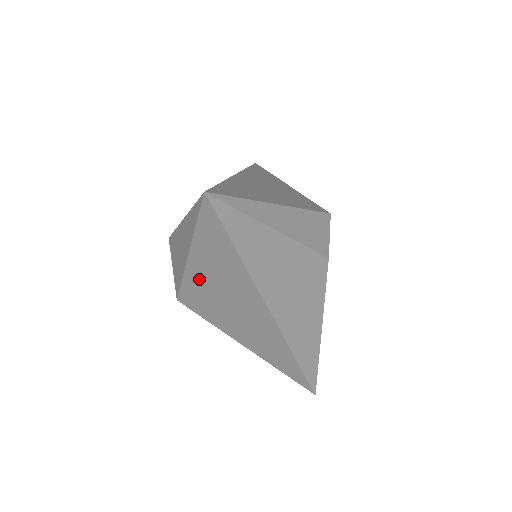
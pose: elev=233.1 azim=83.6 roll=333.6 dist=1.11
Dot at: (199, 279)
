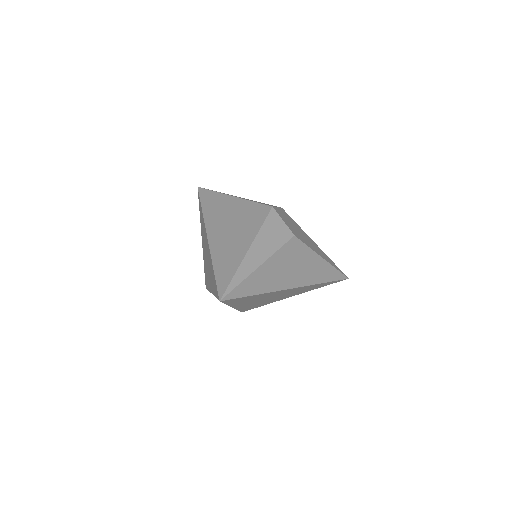
Dot at: (245, 306)
